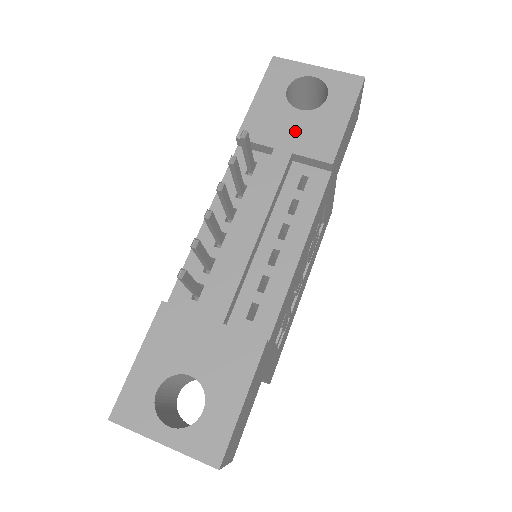
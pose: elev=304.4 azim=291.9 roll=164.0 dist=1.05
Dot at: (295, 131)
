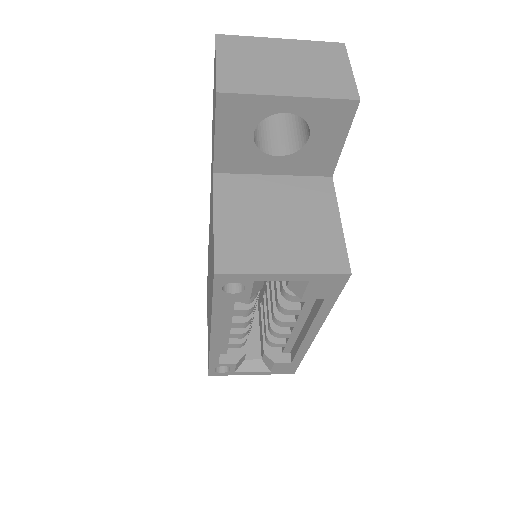
Dot at: occluded
